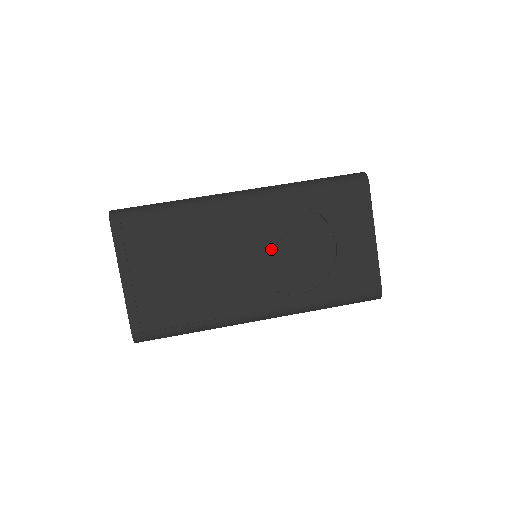
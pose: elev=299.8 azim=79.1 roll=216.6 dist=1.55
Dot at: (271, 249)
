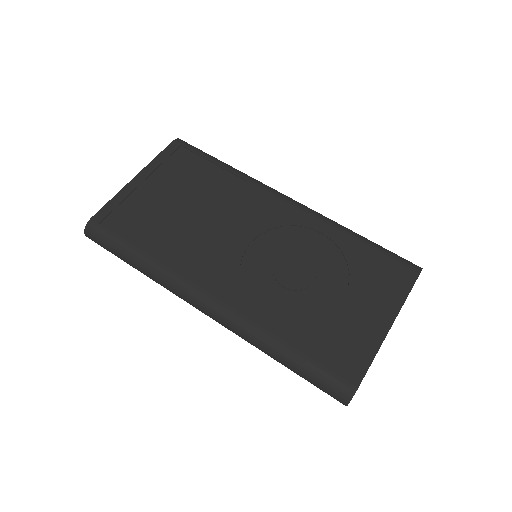
Dot at: (275, 253)
